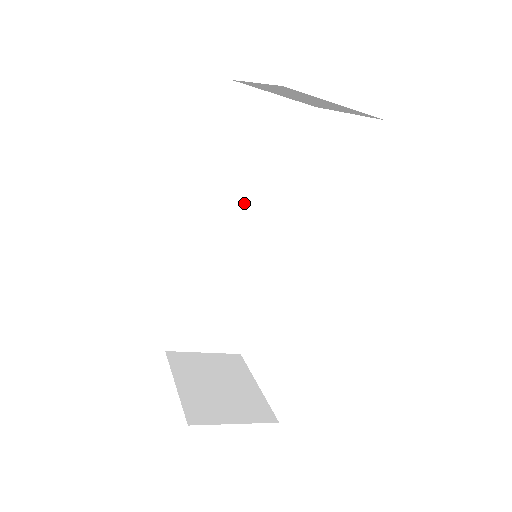
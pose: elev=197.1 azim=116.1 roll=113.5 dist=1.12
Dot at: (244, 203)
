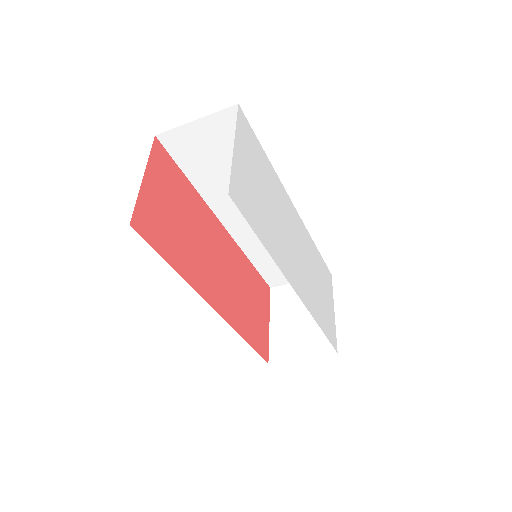
Dot at: occluded
